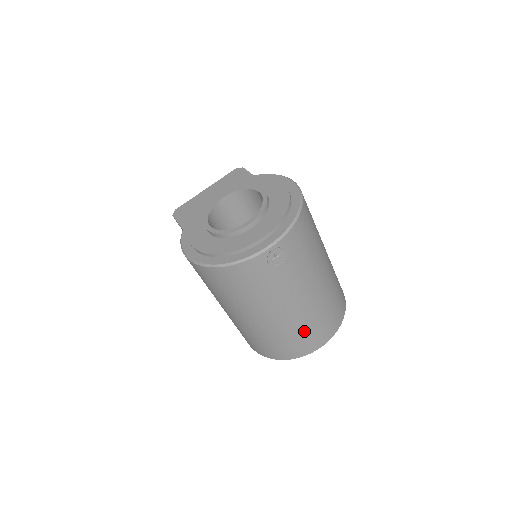
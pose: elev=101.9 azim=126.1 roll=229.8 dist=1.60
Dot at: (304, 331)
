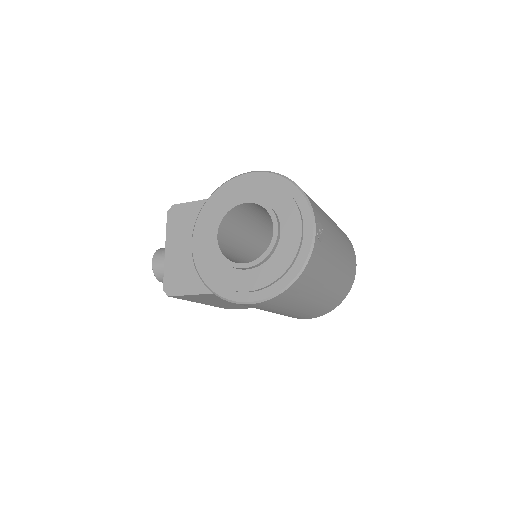
Dot at: (348, 265)
